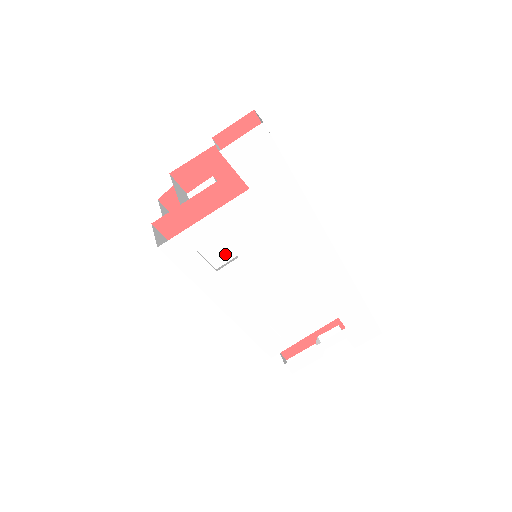
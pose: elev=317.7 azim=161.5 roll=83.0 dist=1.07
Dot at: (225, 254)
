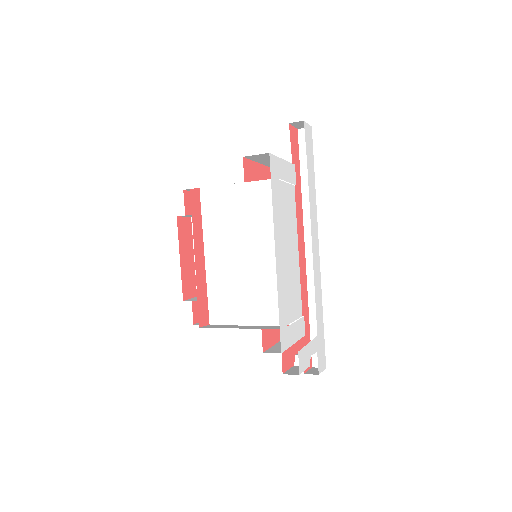
Dot at: (281, 199)
